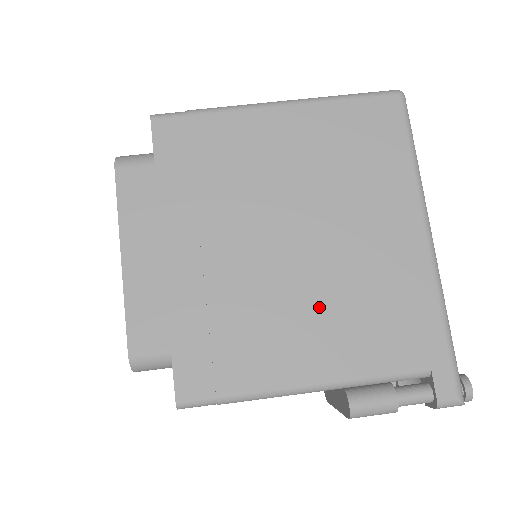
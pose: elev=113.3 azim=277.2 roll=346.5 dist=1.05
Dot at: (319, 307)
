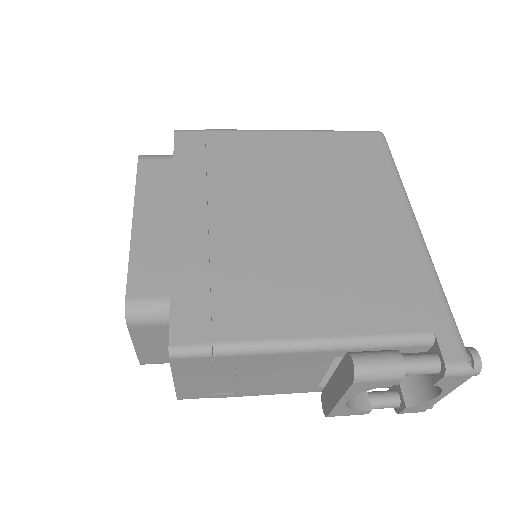
Dot at: (319, 272)
